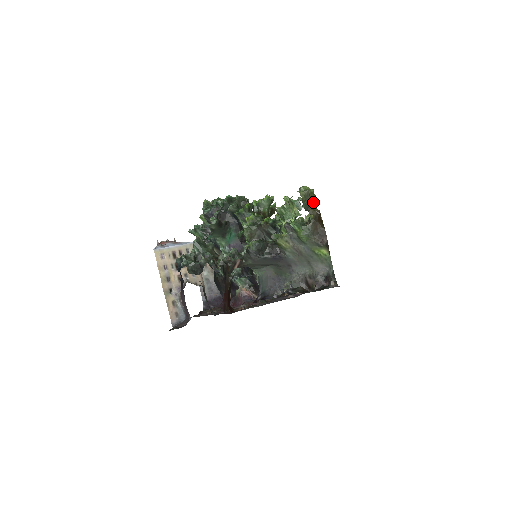
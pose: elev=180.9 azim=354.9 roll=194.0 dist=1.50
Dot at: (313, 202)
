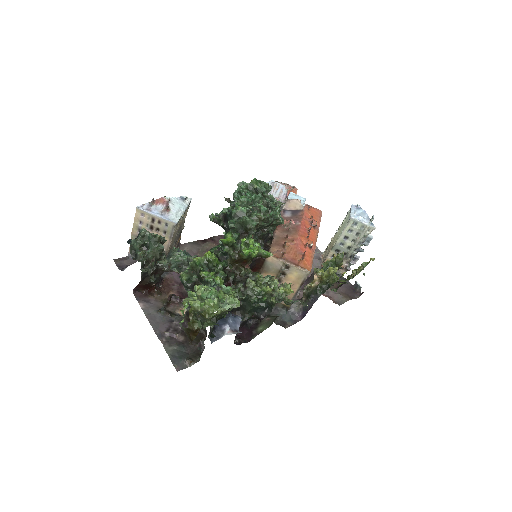
Dot at: (205, 318)
